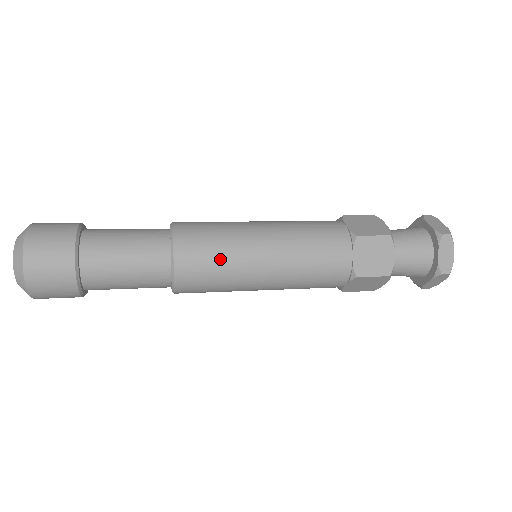
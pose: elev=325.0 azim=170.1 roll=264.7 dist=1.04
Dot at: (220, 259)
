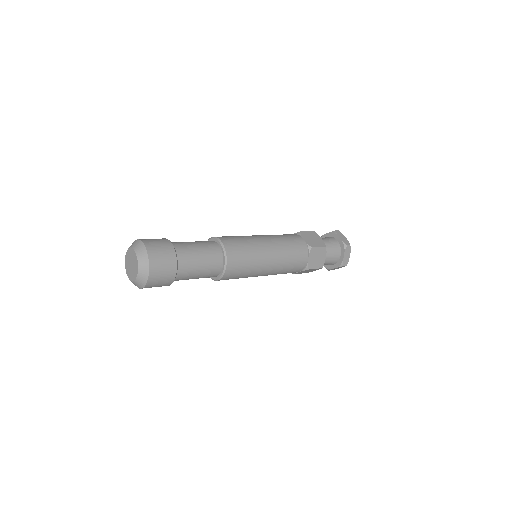
Dot at: (244, 242)
